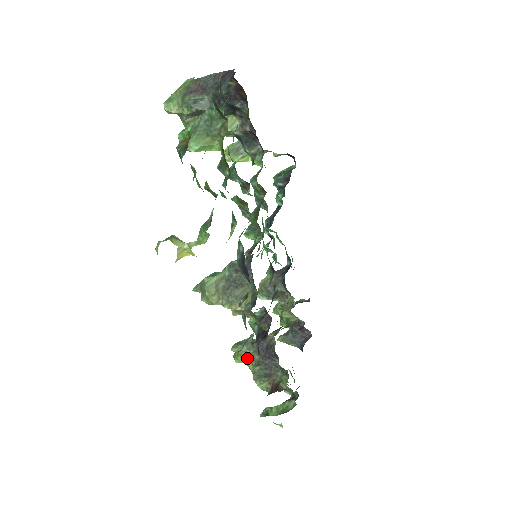
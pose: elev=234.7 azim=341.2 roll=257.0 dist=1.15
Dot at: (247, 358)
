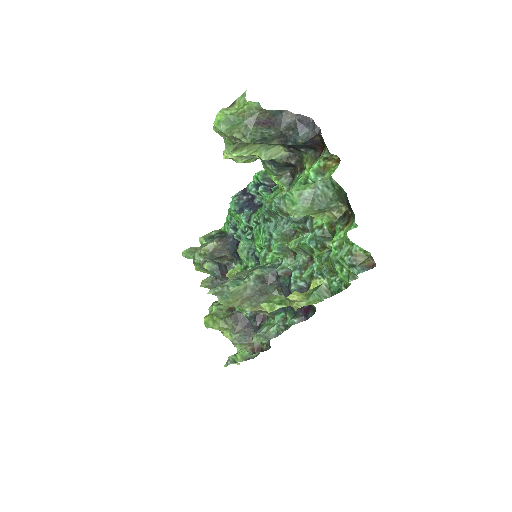
Dot at: (227, 328)
